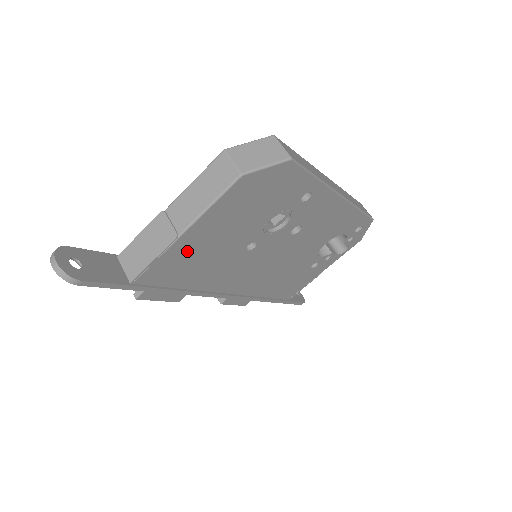
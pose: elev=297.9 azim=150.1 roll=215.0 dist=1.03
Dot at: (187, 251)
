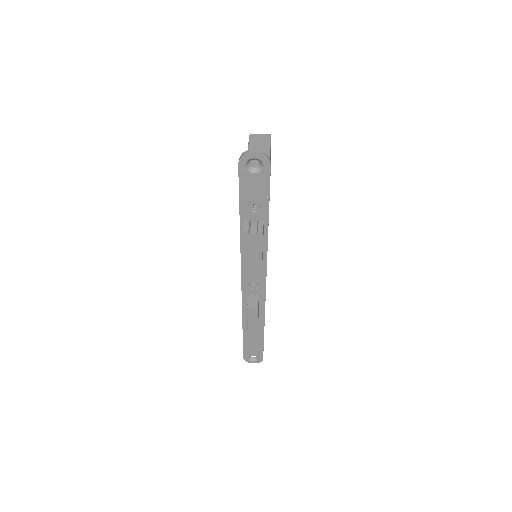
Dot at: occluded
